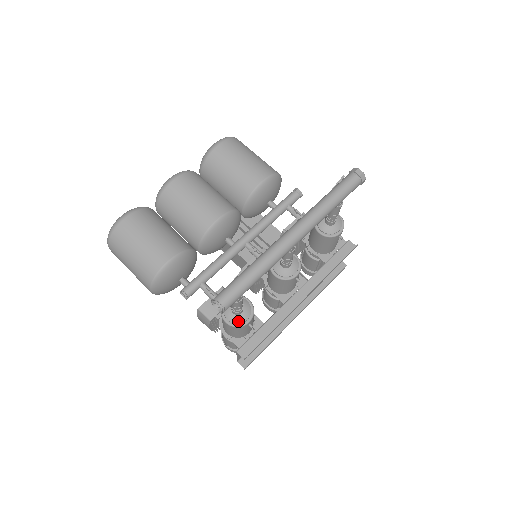
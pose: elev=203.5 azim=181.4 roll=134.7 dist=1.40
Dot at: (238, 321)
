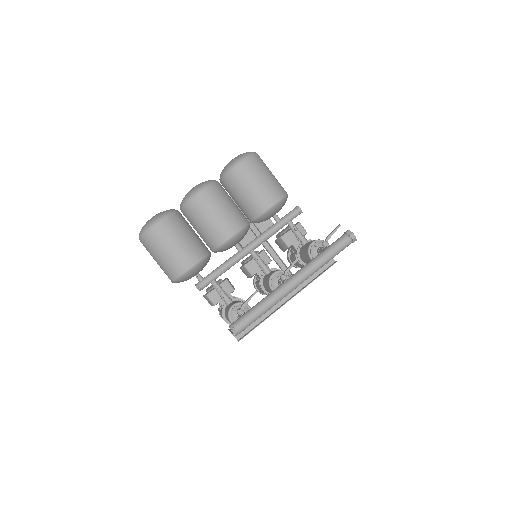
Dot at: occluded
